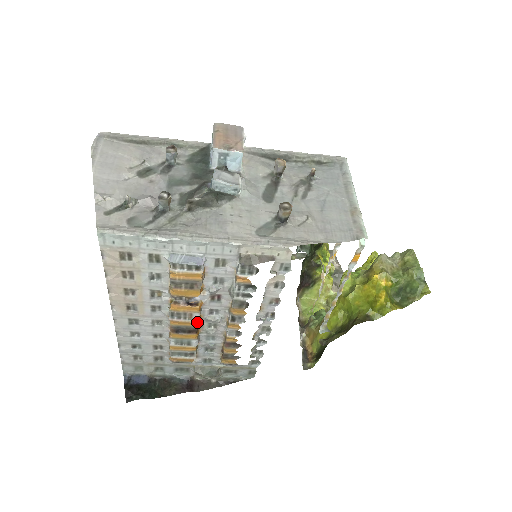
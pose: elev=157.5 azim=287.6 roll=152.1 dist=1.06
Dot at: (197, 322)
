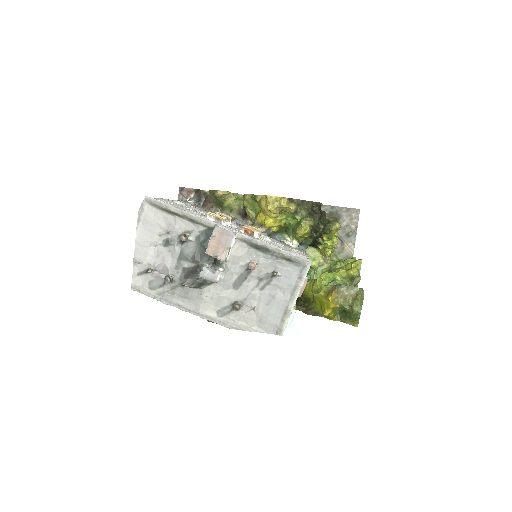
Dot at: occluded
